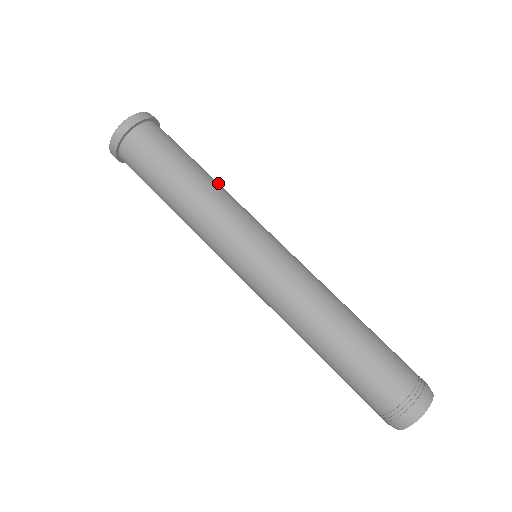
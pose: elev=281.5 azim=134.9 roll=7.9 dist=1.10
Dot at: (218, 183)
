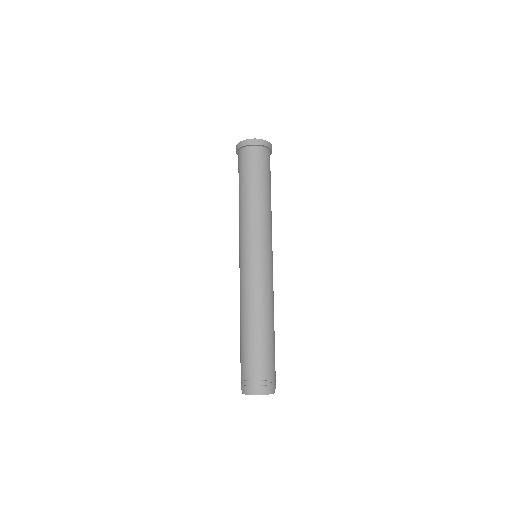
Dot at: (261, 202)
